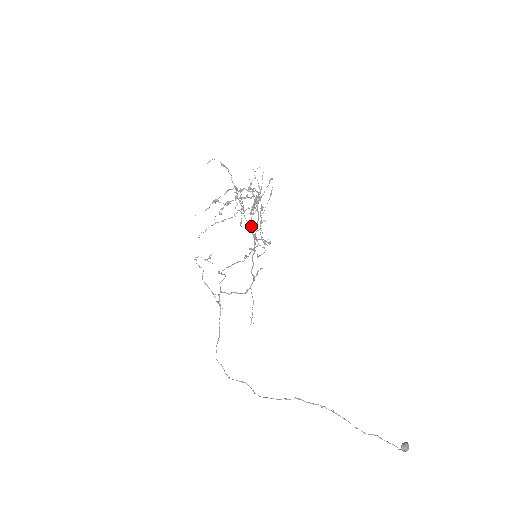
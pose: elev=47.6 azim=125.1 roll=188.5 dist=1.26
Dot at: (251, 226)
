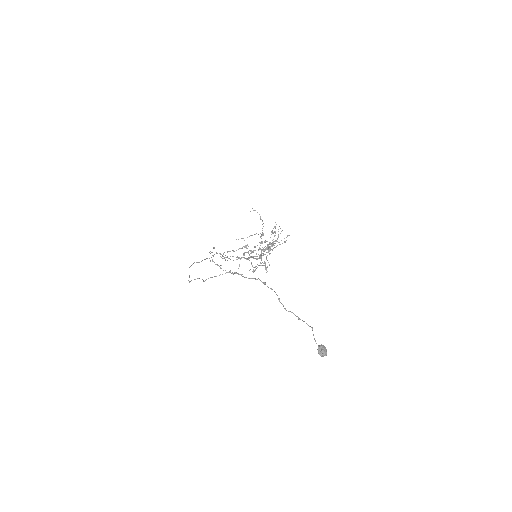
Dot at: occluded
